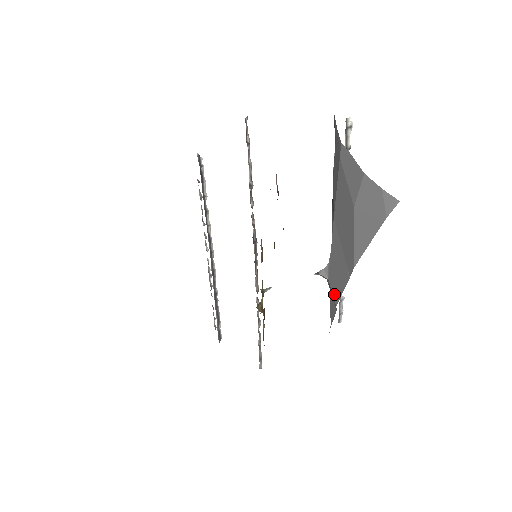
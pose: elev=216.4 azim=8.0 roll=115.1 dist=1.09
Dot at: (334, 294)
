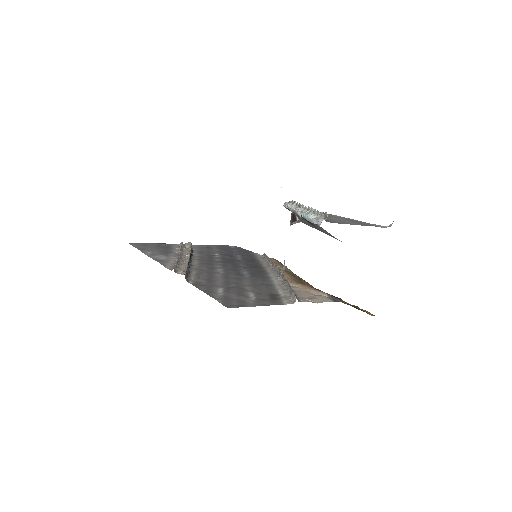
Dot at: occluded
